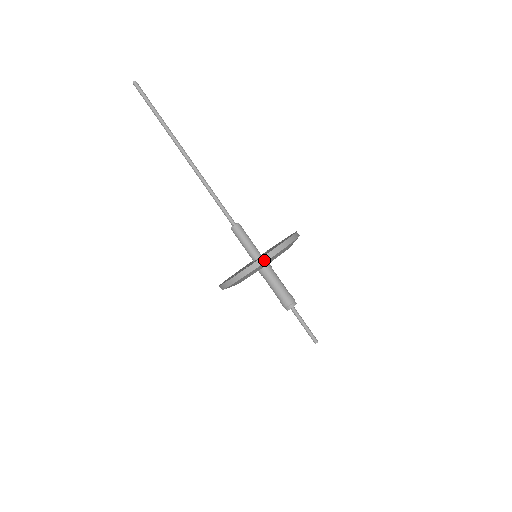
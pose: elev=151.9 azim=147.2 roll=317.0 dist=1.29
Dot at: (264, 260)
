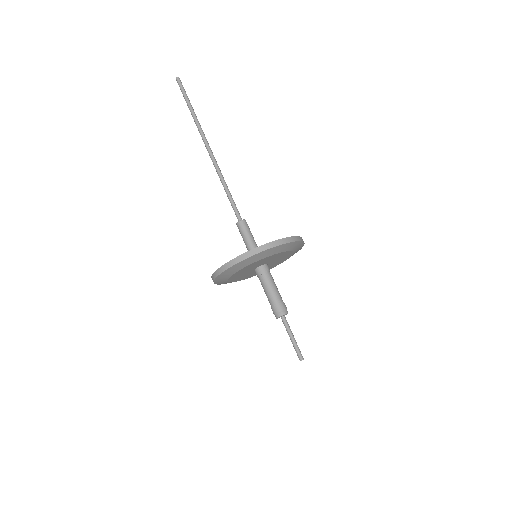
Dot at: (236, 261)
